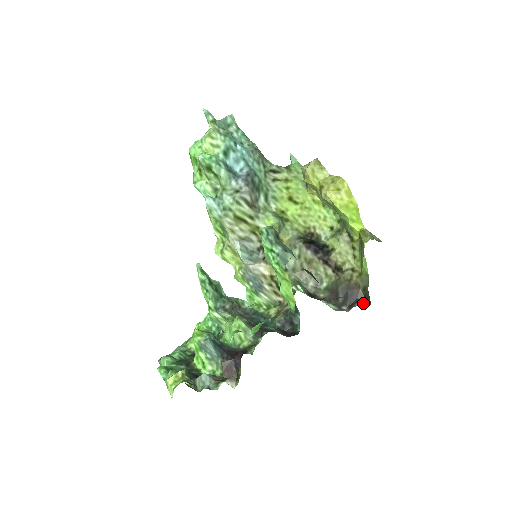
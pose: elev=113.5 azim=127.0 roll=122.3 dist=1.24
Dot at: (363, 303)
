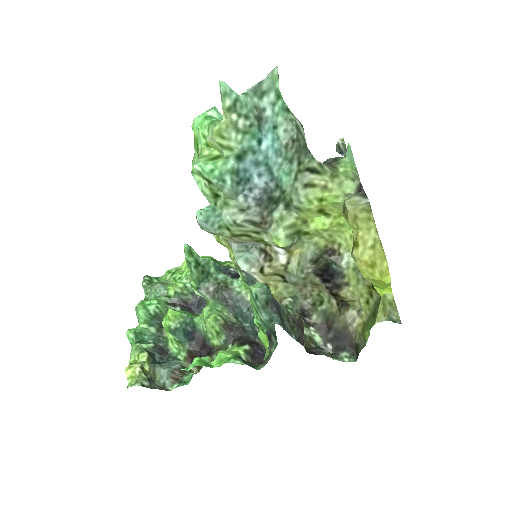
Dot at: (350, 354)
